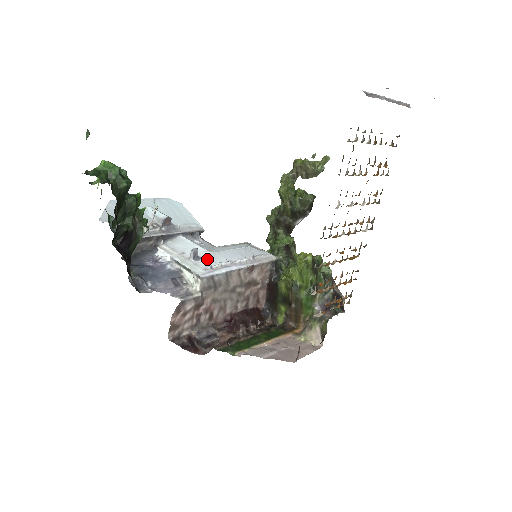
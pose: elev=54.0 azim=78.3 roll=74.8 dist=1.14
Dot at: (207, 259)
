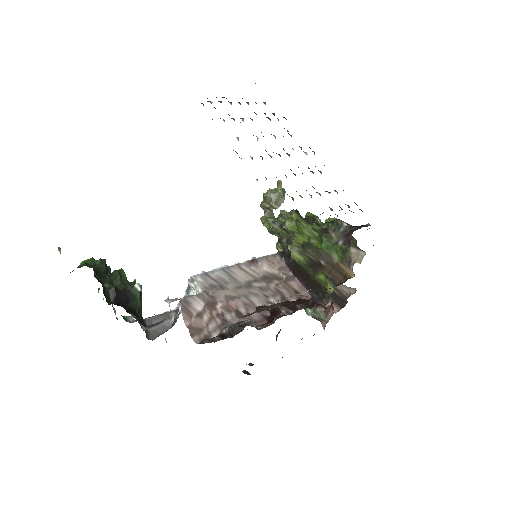
Dot at: occluded
